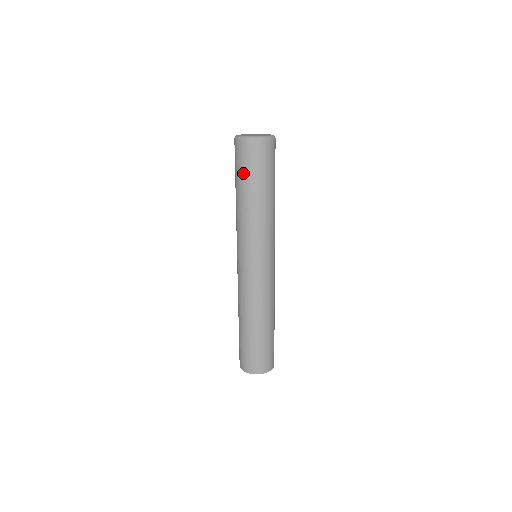
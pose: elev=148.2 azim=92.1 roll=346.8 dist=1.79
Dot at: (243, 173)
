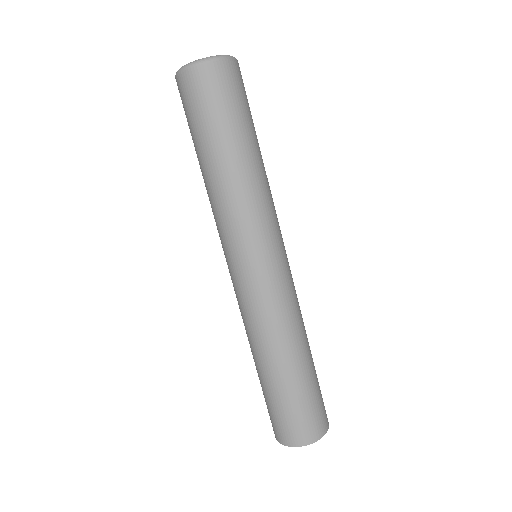
Dot at: (212, 119)
